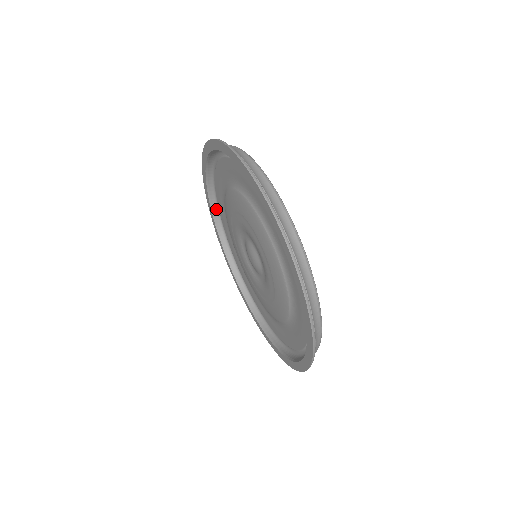
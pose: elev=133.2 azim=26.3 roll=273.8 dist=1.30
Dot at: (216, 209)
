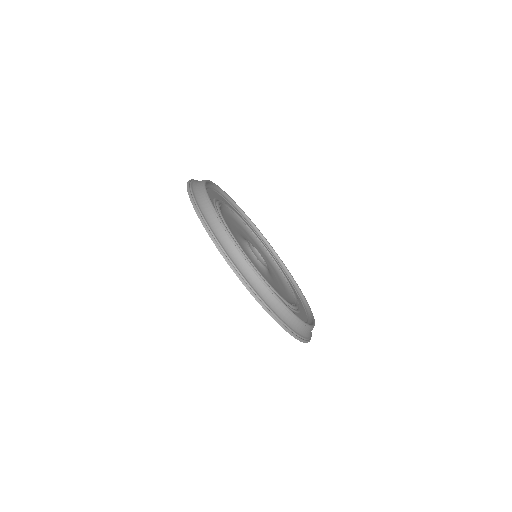
Dot at: occluded
